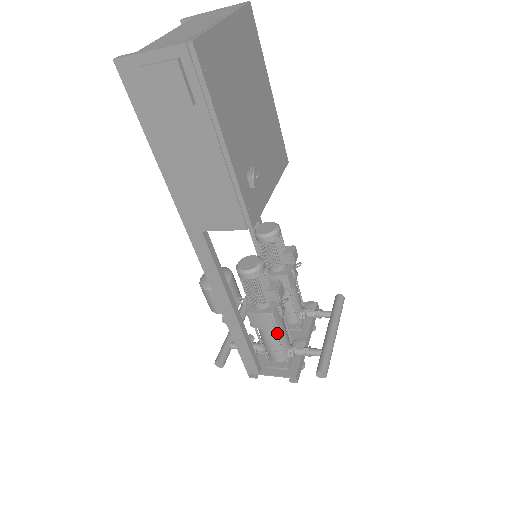
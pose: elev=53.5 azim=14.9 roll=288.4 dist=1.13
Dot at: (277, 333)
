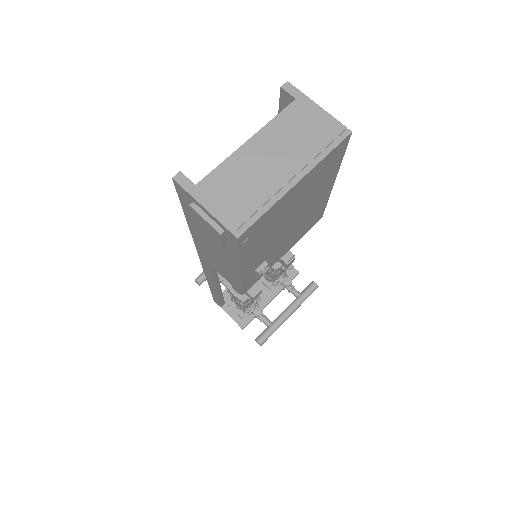
Dot at: occluded
